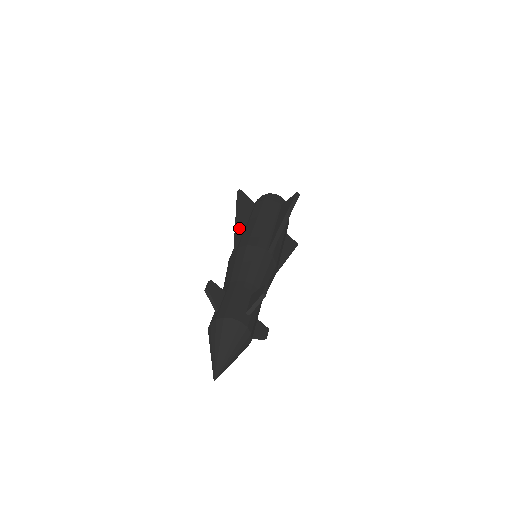
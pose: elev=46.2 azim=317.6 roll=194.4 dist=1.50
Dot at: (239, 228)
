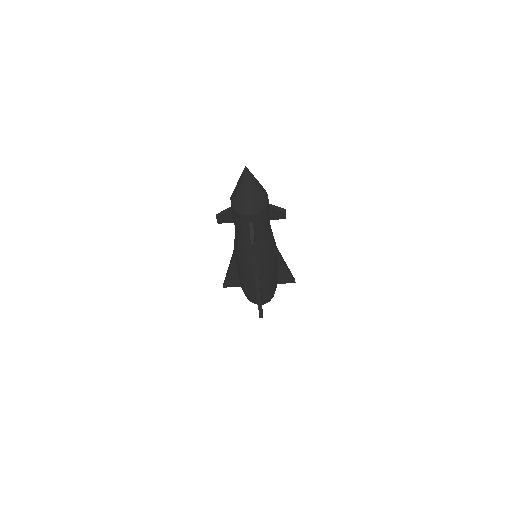
Dot at: occluded
